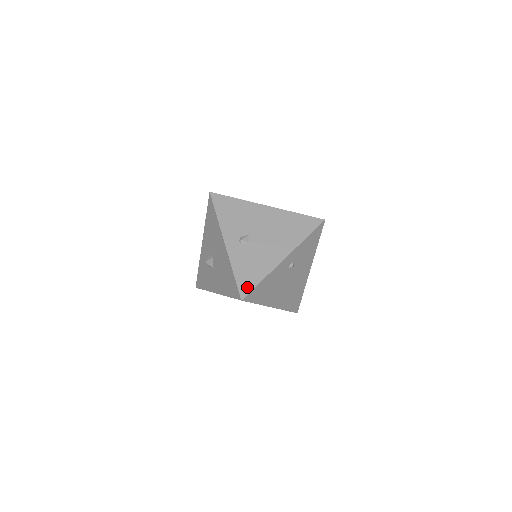
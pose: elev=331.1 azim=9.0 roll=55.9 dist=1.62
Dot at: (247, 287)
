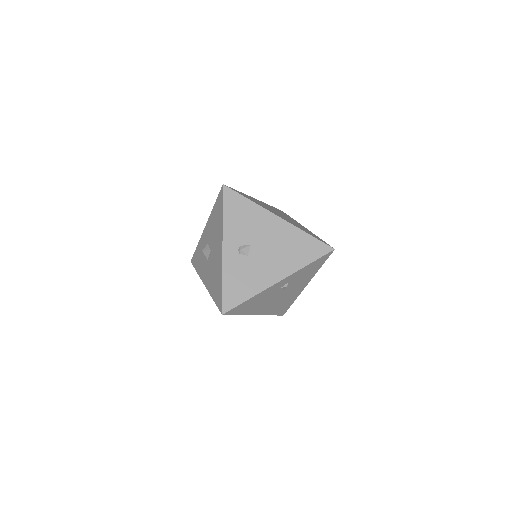
Dot at: (232, 302)
